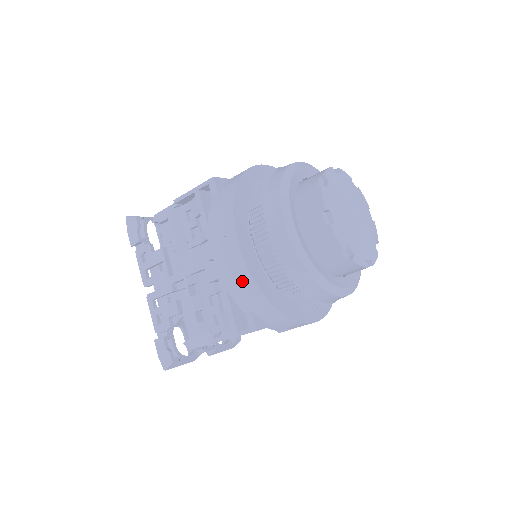
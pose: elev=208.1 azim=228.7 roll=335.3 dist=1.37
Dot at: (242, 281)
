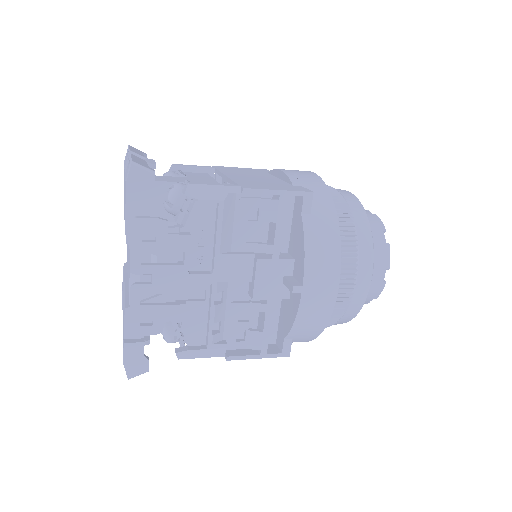
Dot at: (317, 320)
